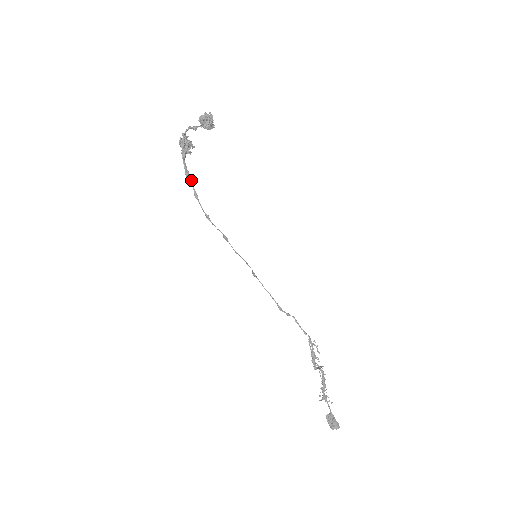
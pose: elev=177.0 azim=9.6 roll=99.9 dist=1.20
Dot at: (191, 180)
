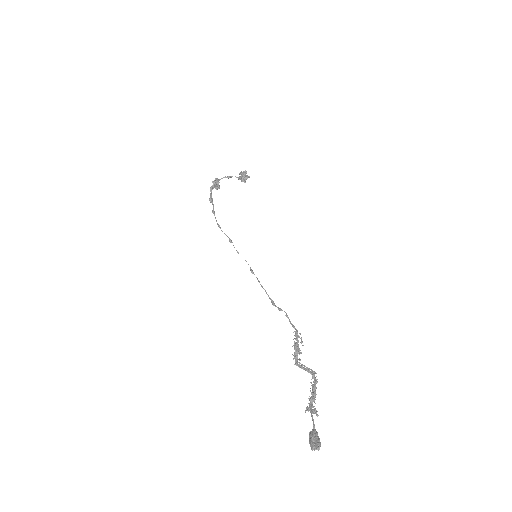
Dot at: occluded
